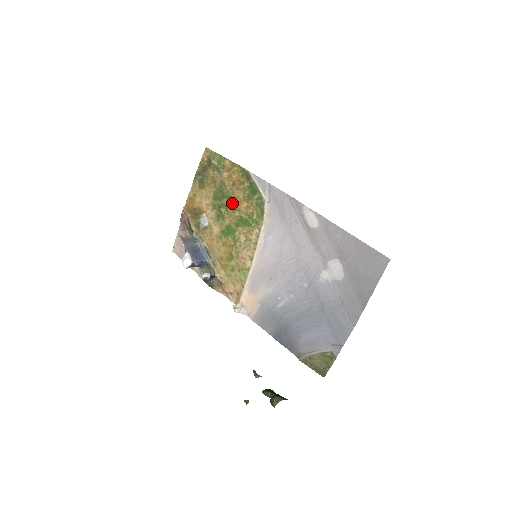
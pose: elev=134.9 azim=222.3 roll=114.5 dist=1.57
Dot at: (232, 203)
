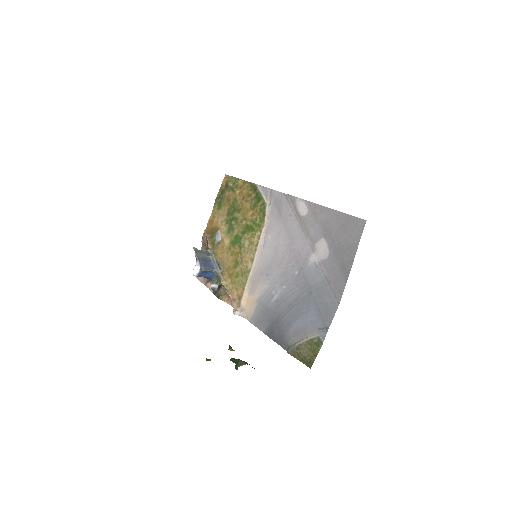
Dot at: (241, 214)
